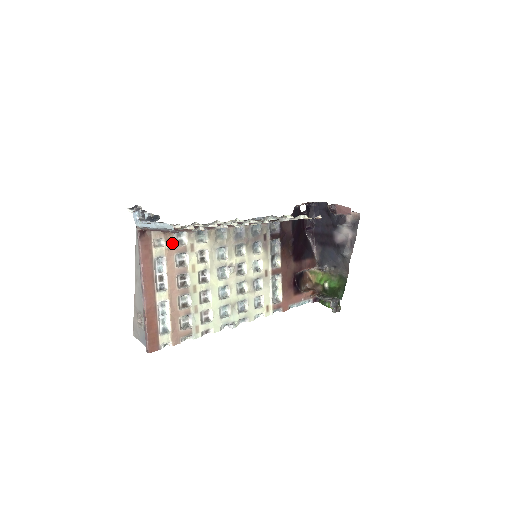
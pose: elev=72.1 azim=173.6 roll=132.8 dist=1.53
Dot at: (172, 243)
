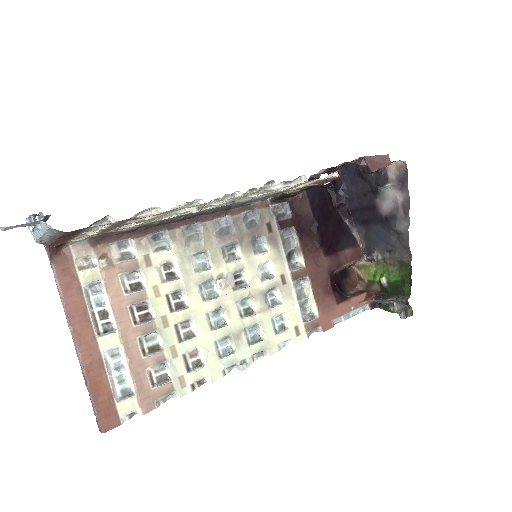
Dot at: (110, 259)
